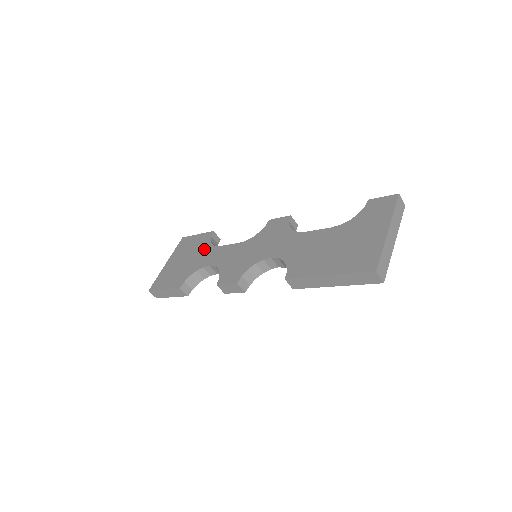
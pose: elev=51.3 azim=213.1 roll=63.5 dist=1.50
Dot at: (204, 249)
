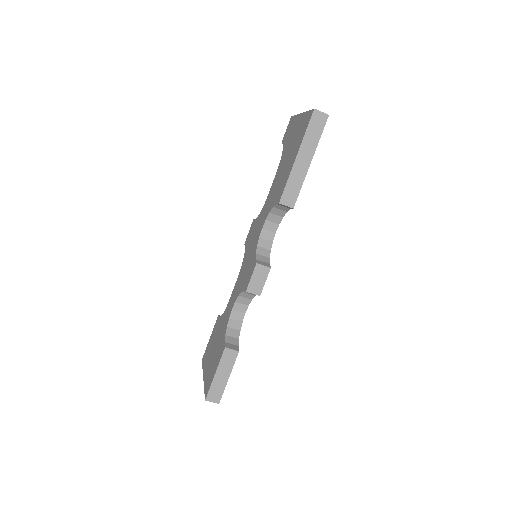
Dot at: (221, 322)
